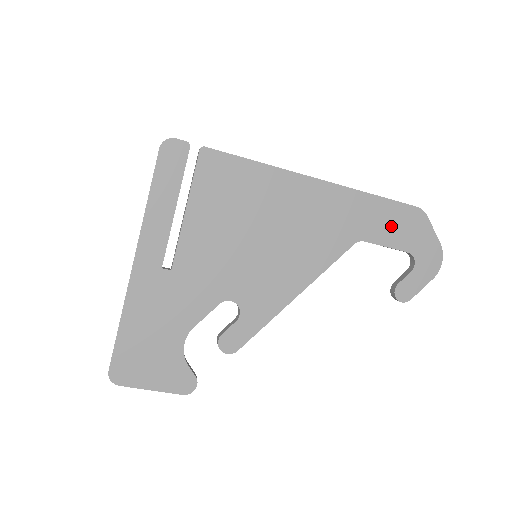
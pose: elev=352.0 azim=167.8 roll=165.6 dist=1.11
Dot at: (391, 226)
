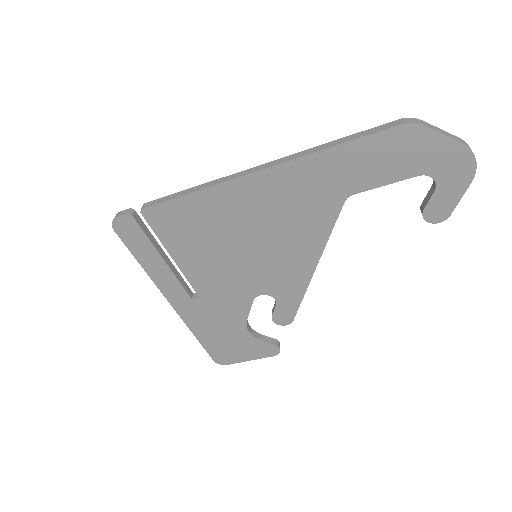
Dot at: (378, 163)
